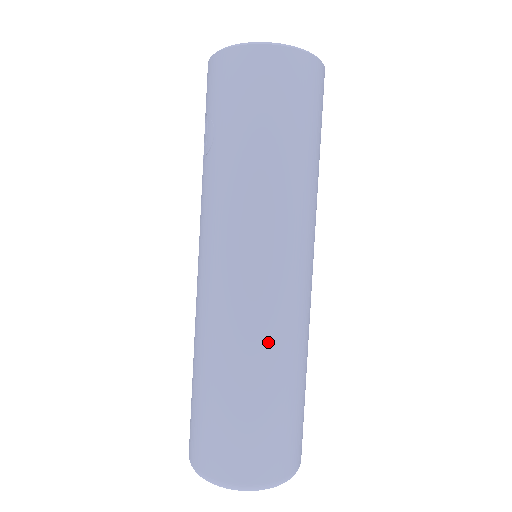
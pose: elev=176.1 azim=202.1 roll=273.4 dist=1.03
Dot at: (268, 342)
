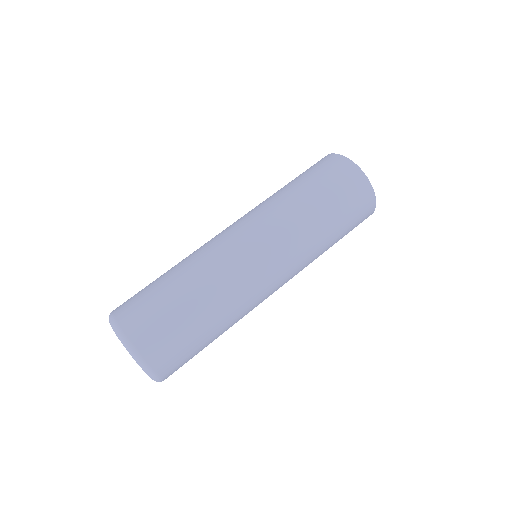
Dot at: (197, 256)
